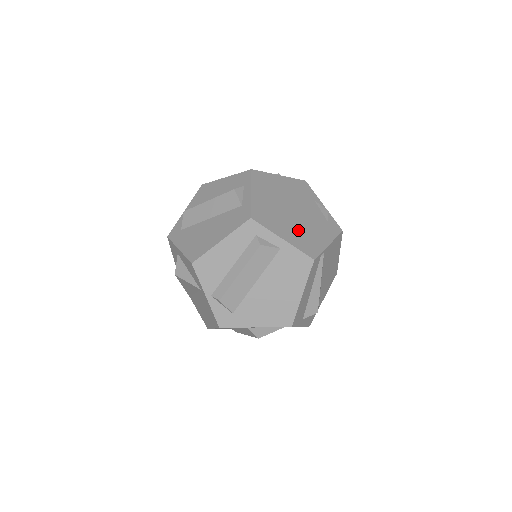
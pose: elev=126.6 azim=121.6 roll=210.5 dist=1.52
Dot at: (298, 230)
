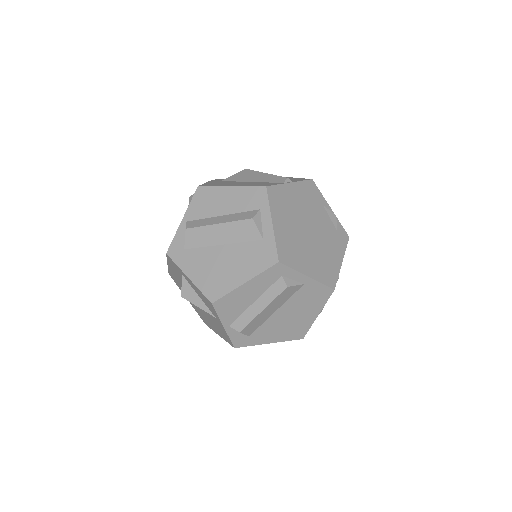
Dot at: (317, 257)
